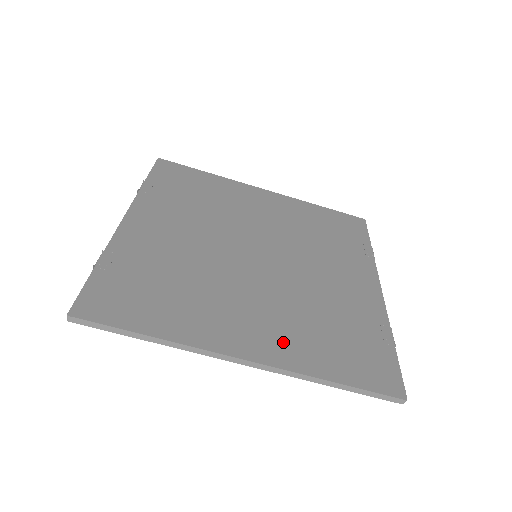
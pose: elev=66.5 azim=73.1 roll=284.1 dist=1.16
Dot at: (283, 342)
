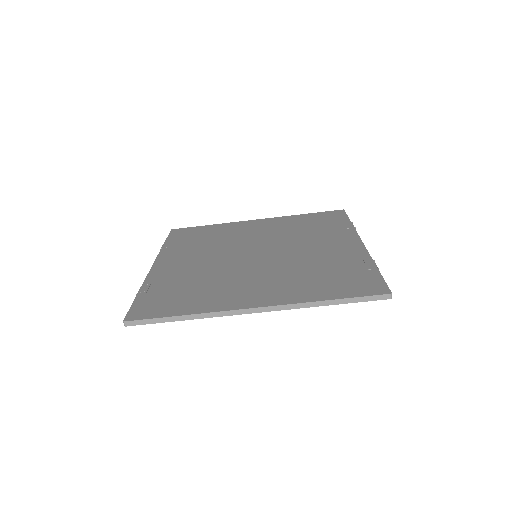
Dot at: (283, 291)
